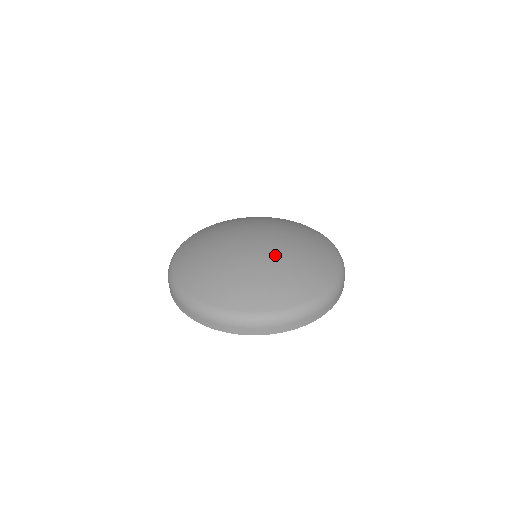
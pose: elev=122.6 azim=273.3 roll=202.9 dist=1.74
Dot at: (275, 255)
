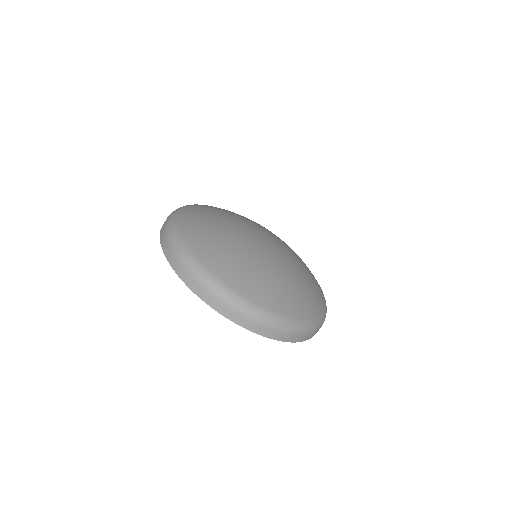
Dot at: (263, 254)
